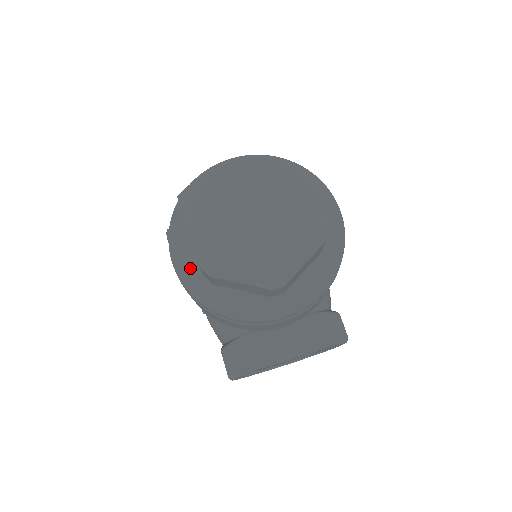
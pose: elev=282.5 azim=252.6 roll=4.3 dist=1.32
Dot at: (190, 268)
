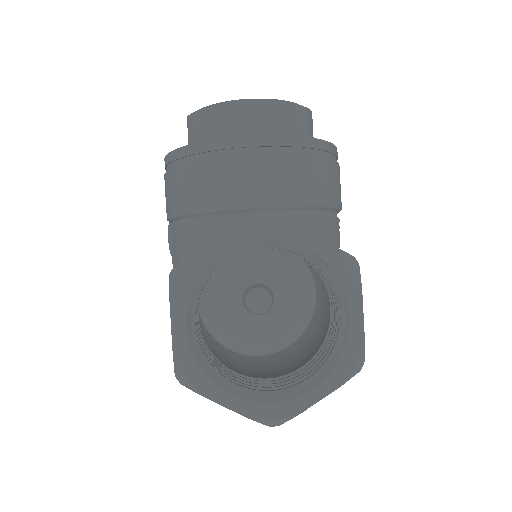
Dot at: occluded
